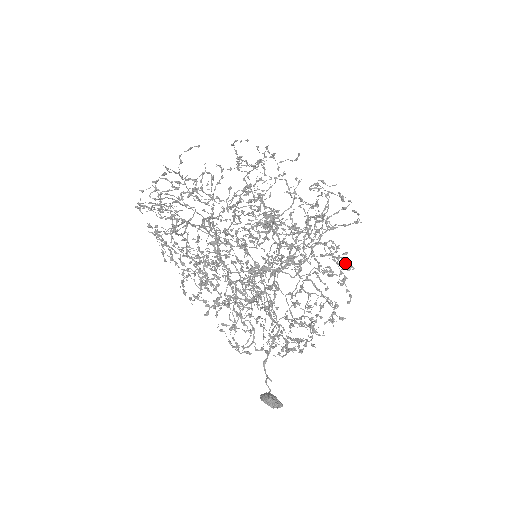
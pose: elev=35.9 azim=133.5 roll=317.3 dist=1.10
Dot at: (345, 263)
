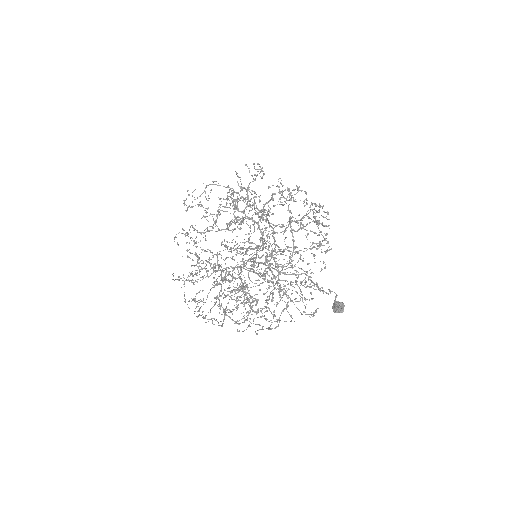
Dot at: occluded
